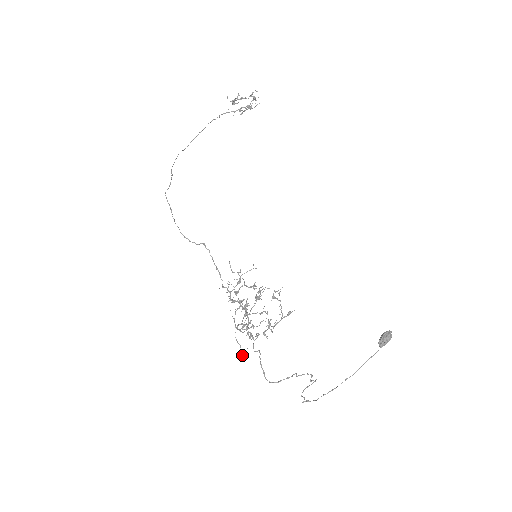
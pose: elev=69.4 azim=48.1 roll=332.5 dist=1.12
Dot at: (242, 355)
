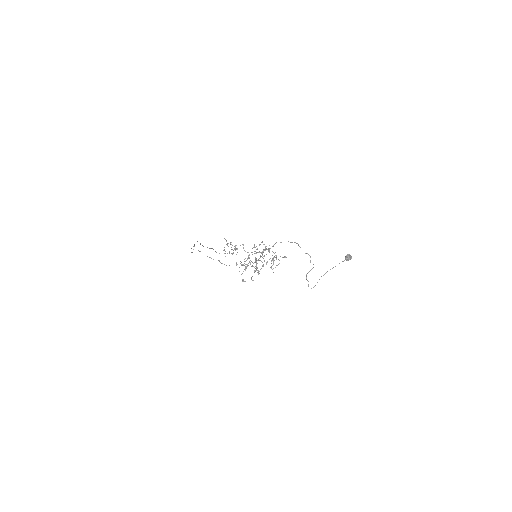
Dot at: (259, 271)
